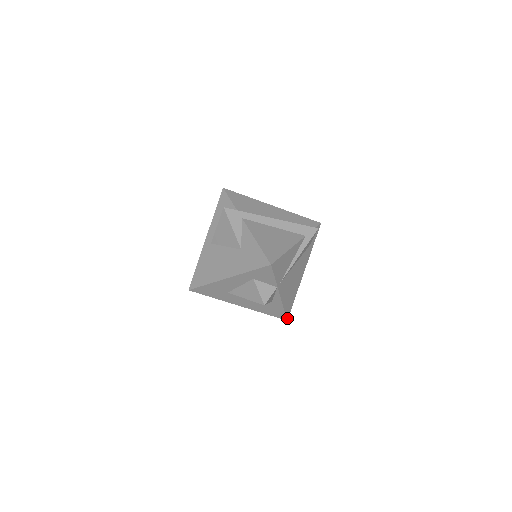
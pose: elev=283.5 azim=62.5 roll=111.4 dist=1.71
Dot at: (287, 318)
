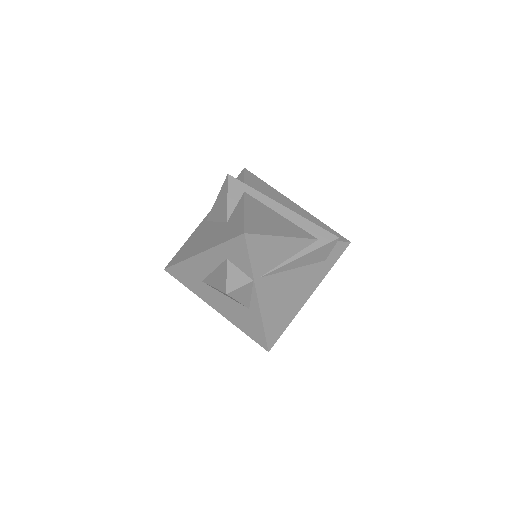
Dot at: (269, 348)
